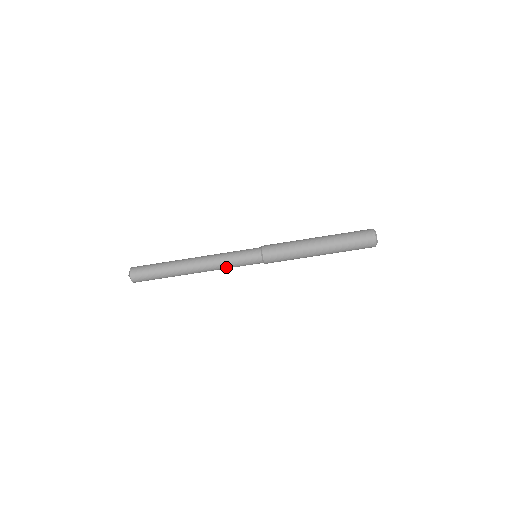
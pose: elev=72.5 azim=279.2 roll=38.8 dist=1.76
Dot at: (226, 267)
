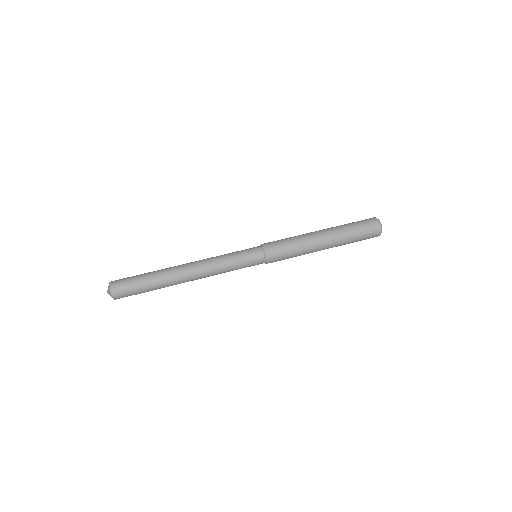
Dot at: (223, 263)
